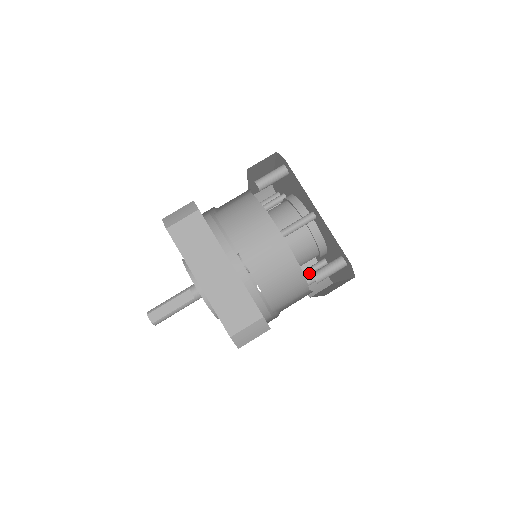
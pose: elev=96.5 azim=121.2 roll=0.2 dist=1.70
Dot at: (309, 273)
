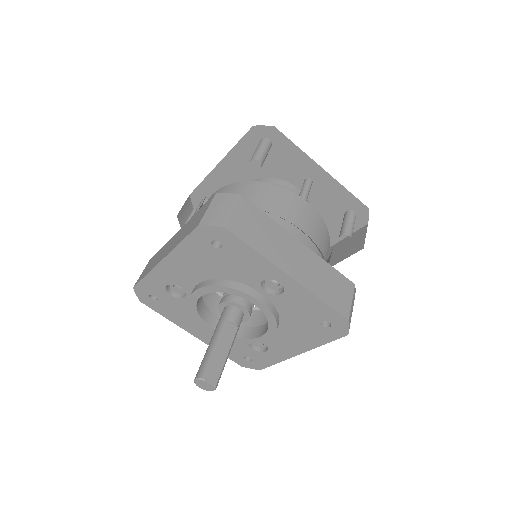
Dot at: occluded
